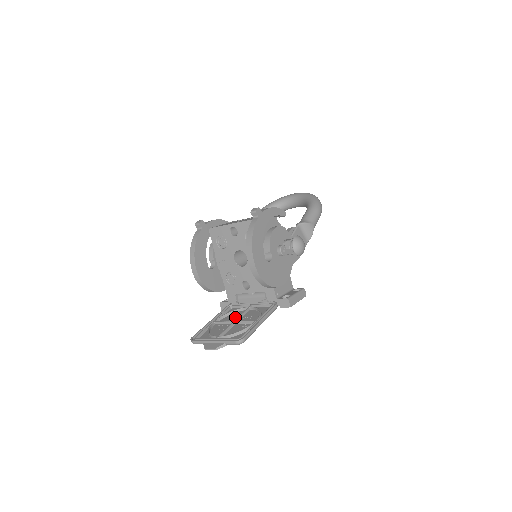
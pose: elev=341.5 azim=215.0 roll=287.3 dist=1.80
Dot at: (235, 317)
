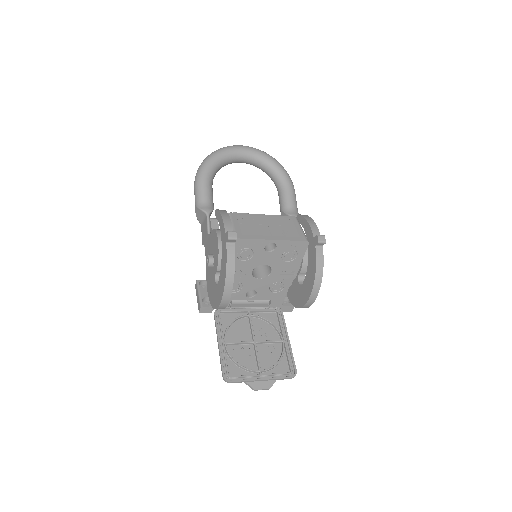
Dot at: (243, 332)
